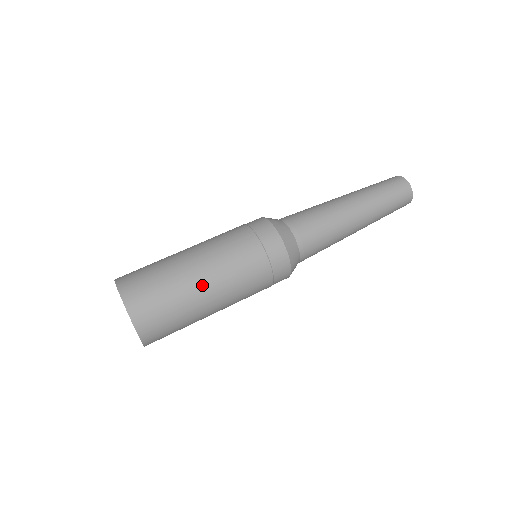
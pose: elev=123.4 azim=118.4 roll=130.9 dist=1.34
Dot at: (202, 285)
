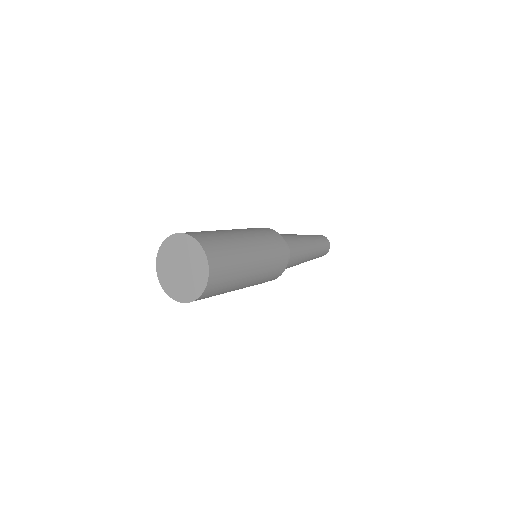
Dot at: occluded
